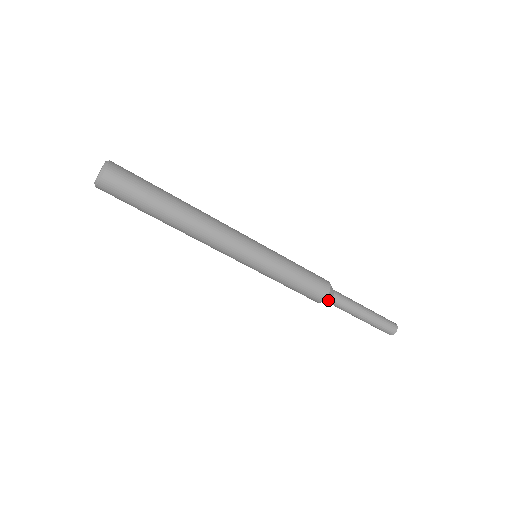
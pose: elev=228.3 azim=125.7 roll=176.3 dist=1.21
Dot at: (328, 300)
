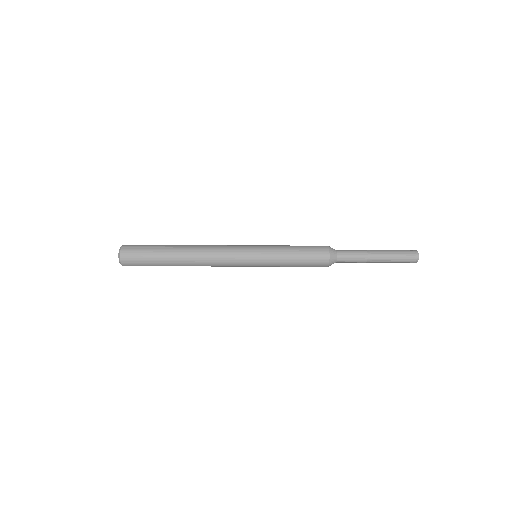
Dot at: (334, 260)
